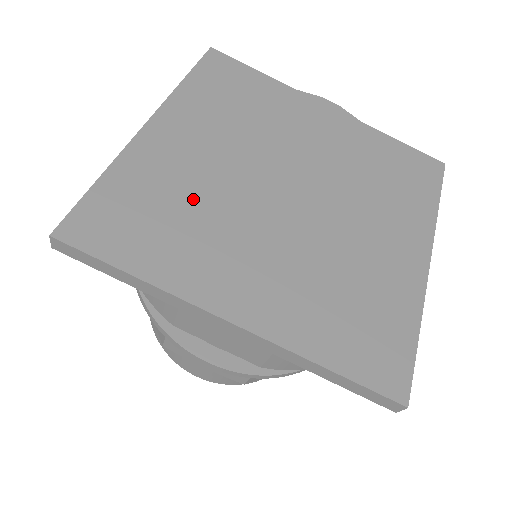
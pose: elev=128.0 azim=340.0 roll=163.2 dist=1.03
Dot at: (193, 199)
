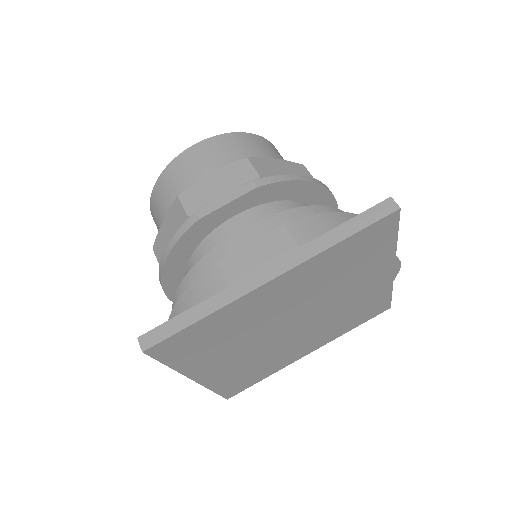
Dot at: (241, 331)
